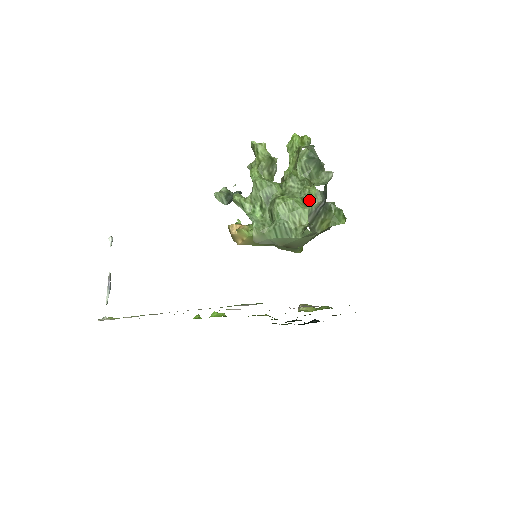
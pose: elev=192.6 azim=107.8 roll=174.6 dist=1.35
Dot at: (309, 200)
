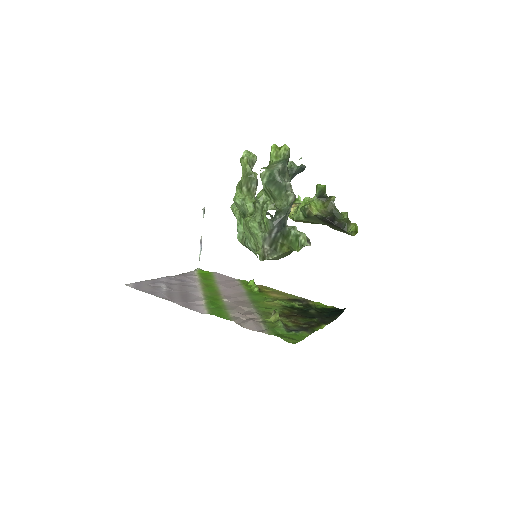
Dot at: (264, 226)
